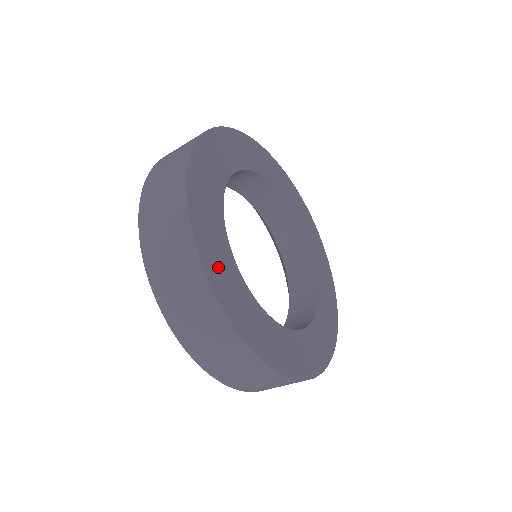
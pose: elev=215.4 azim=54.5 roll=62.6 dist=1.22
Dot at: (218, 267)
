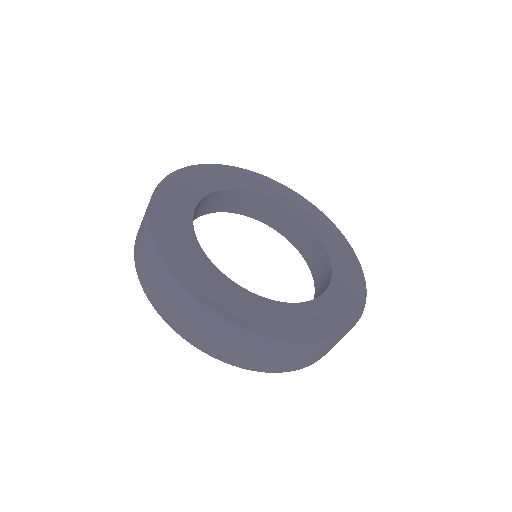
Dot at: (219, 297)
